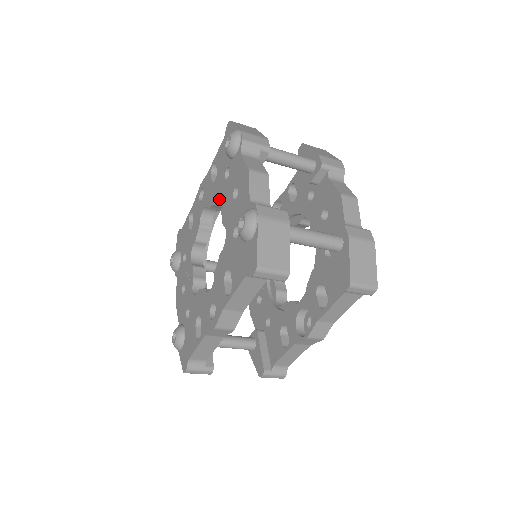
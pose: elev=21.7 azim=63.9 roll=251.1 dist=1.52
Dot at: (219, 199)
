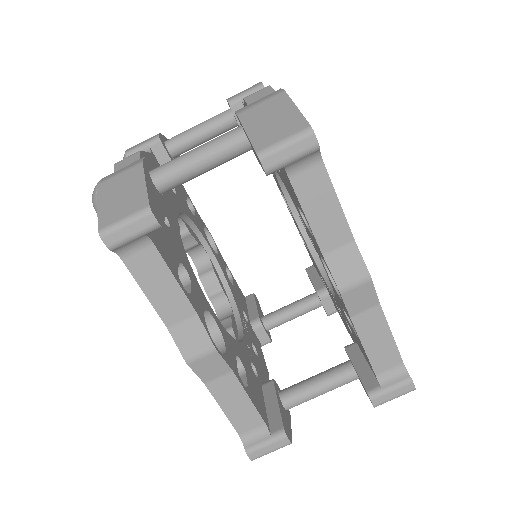
Dot at: occluded
